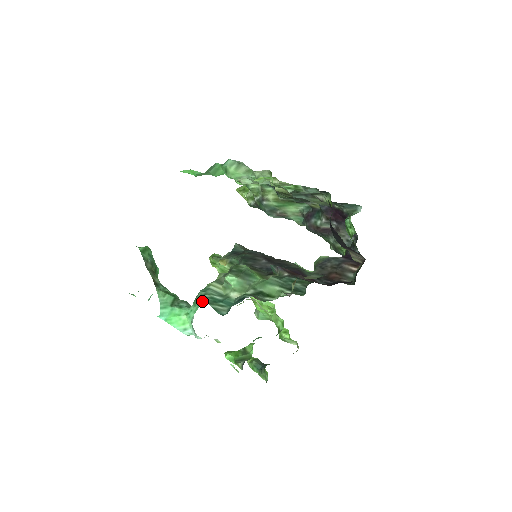
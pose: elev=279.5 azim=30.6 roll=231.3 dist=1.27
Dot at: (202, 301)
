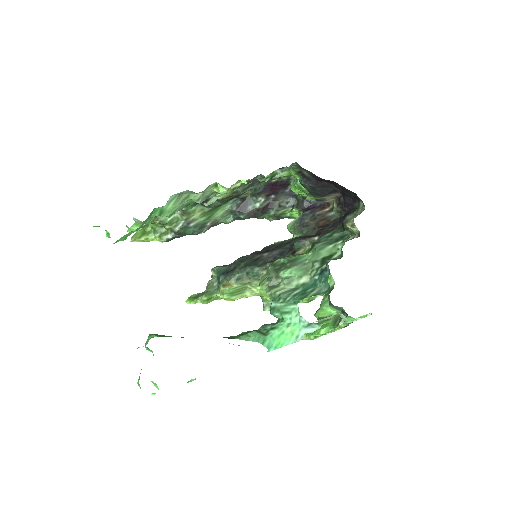
Dot at: (294, 303)
